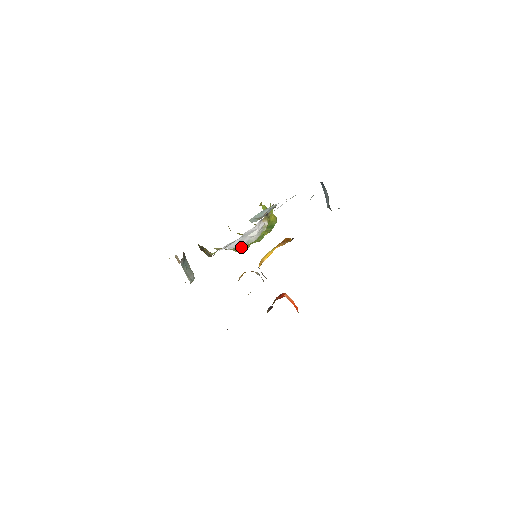
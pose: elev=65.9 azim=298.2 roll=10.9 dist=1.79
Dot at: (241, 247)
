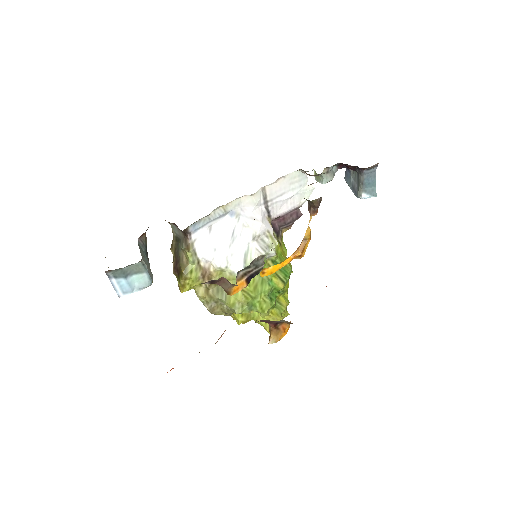
Dot at: occluded
